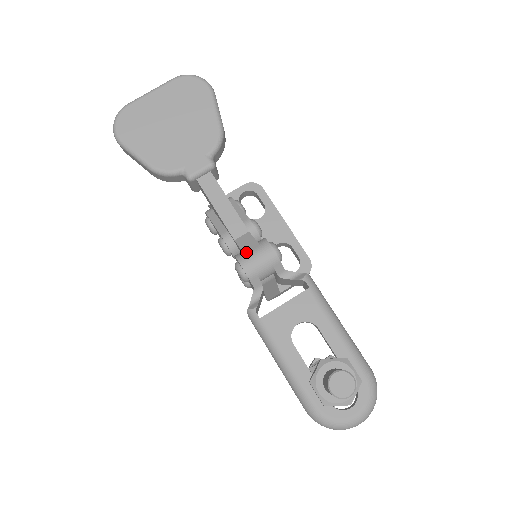
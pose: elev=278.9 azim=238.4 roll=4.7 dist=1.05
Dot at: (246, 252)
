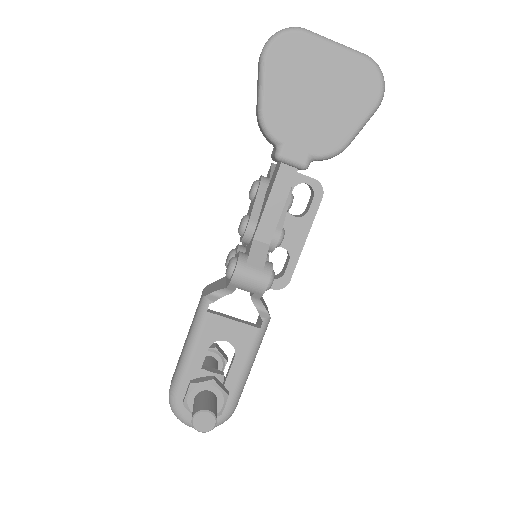
Dot at: (249, 263)
